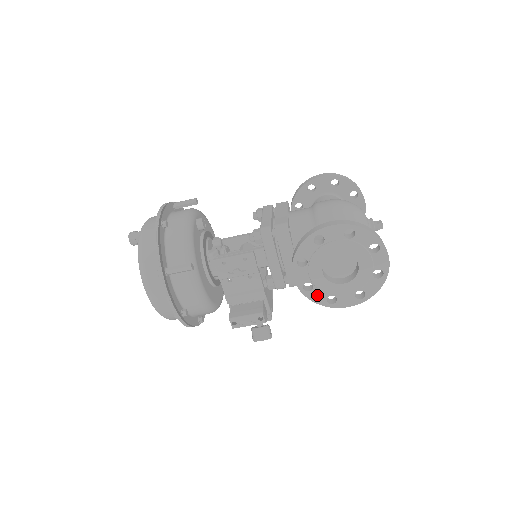
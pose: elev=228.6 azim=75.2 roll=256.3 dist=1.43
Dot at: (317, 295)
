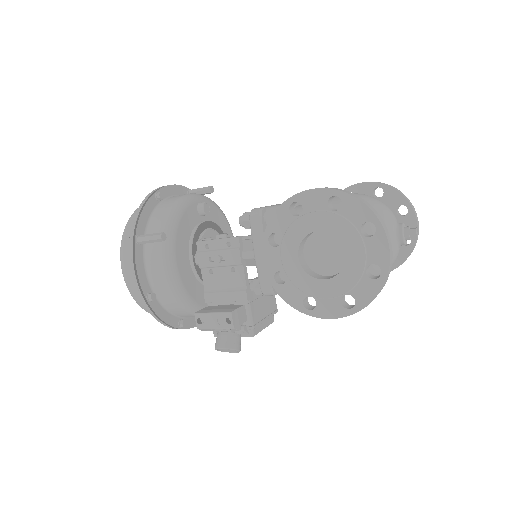
Dot at: (291, 292)
